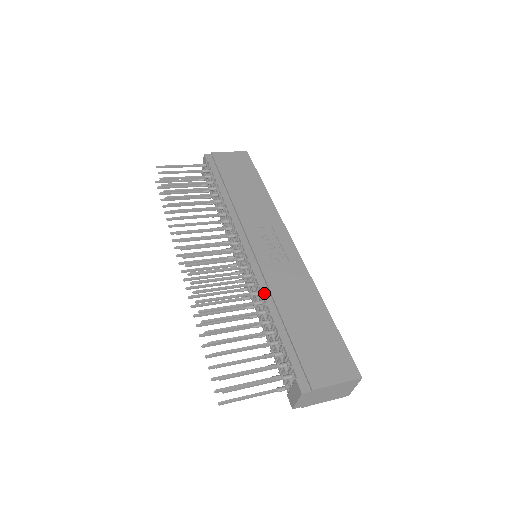
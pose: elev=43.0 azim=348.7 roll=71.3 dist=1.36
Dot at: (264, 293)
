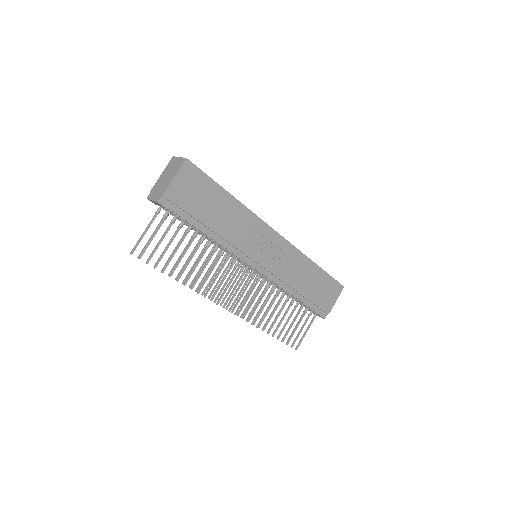
Dot at: (285, 288)
